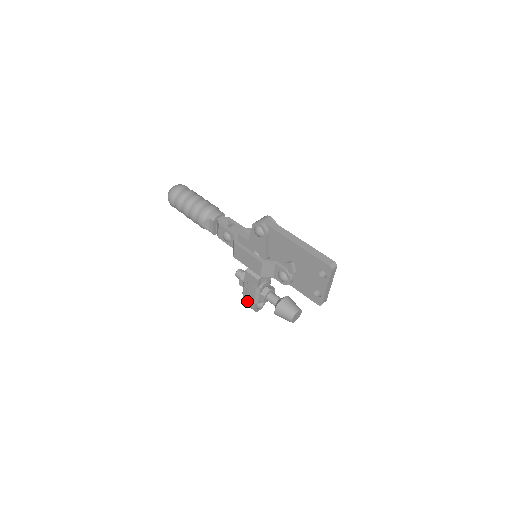
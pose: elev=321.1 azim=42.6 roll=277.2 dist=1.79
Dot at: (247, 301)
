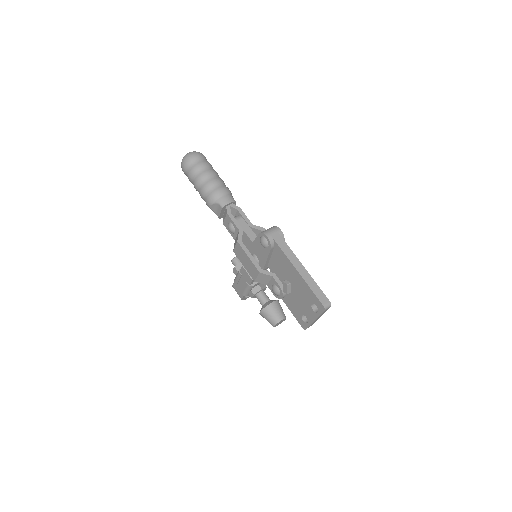
Dot at: (237, 289)
